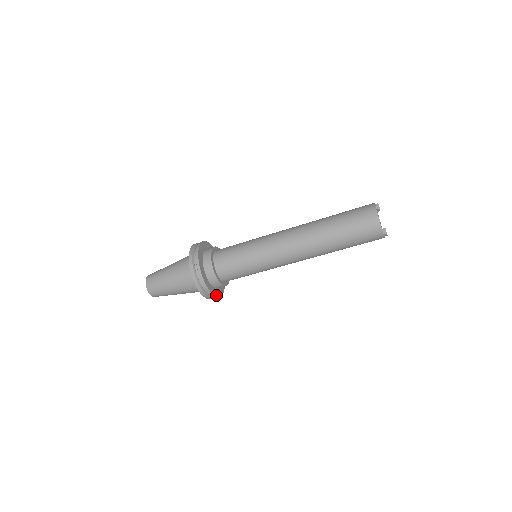
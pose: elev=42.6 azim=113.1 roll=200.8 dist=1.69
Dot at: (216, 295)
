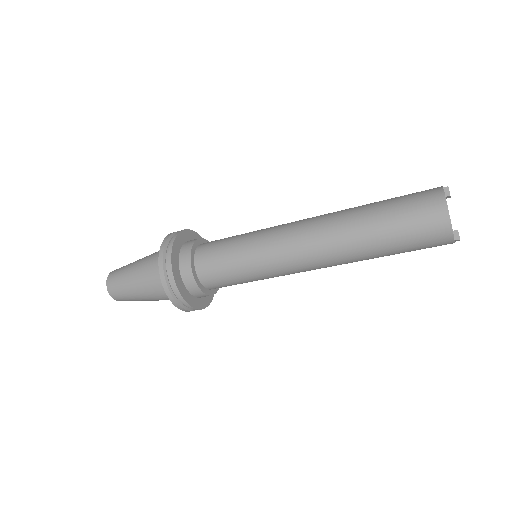
Dot at: (202, 307)
